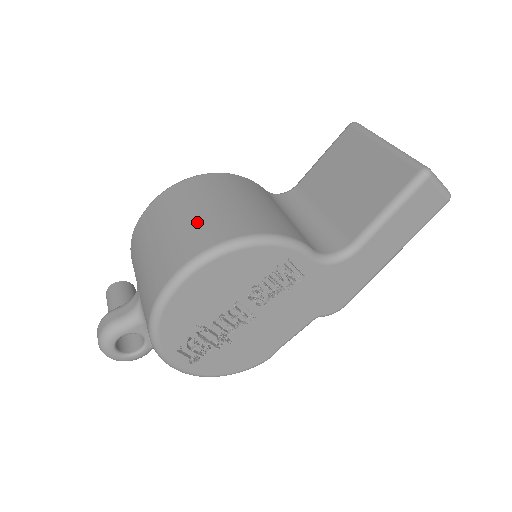
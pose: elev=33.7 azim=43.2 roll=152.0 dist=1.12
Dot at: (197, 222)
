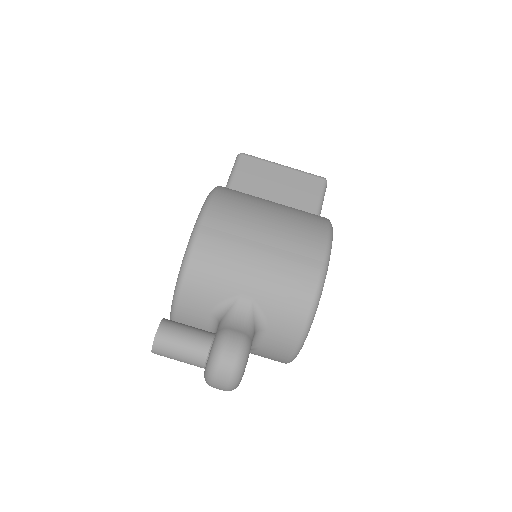
Dot at: (290, 216)
